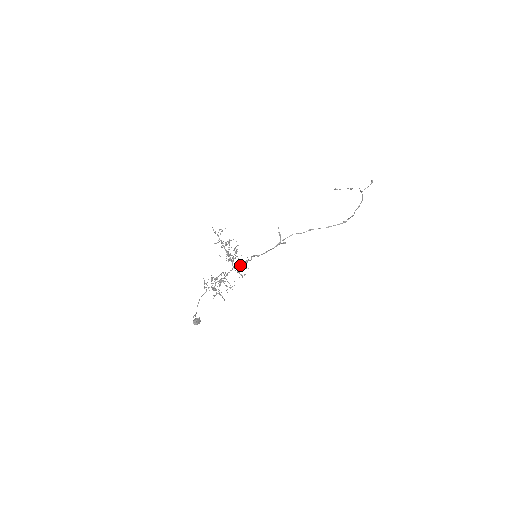
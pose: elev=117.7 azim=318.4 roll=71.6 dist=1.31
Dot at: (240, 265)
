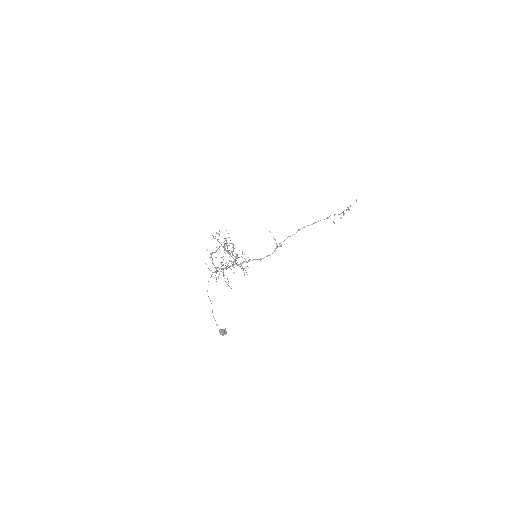
Dot at: (242, 262)
